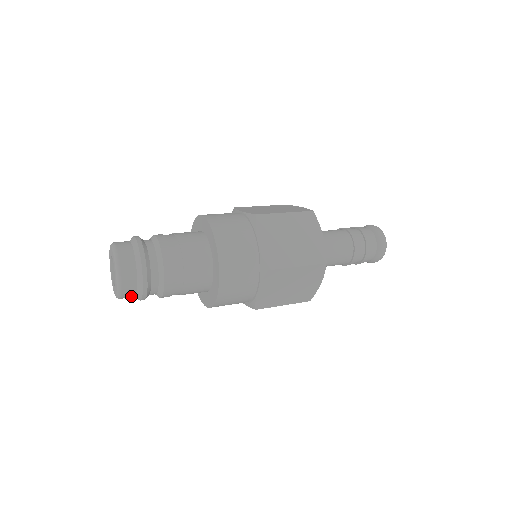
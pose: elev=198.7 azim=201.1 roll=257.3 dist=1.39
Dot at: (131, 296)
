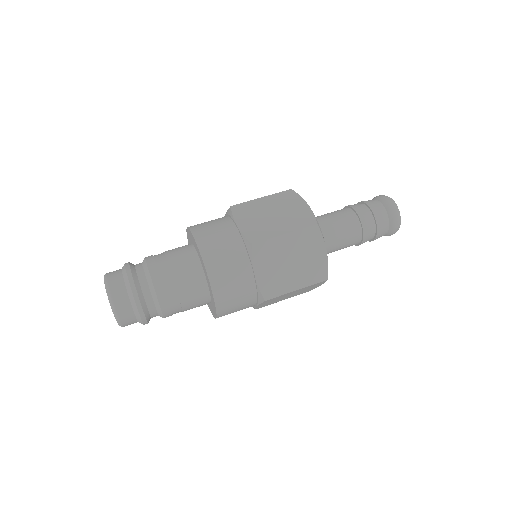
Dot at: (130, 317)
